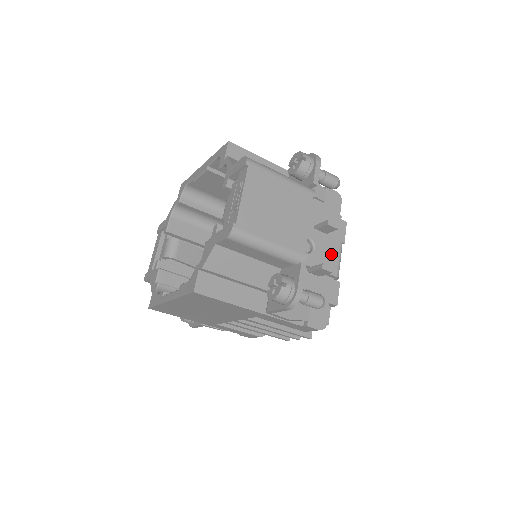
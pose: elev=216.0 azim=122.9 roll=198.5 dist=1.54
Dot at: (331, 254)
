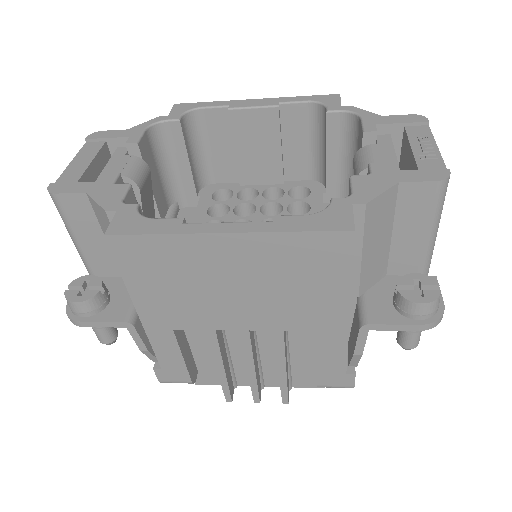
Dot at: occluded
